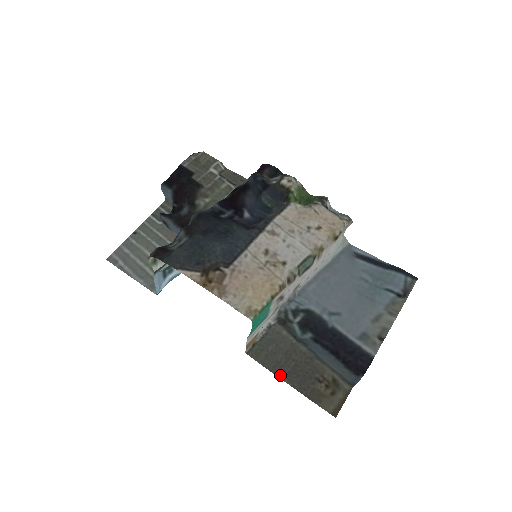
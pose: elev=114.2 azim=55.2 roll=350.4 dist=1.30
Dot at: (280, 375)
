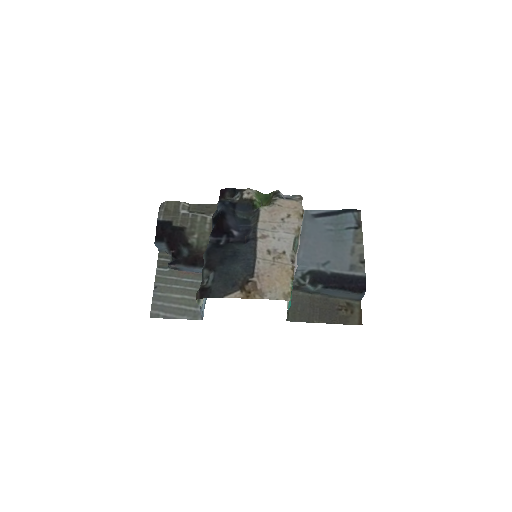
Dot at: (315, 321)
